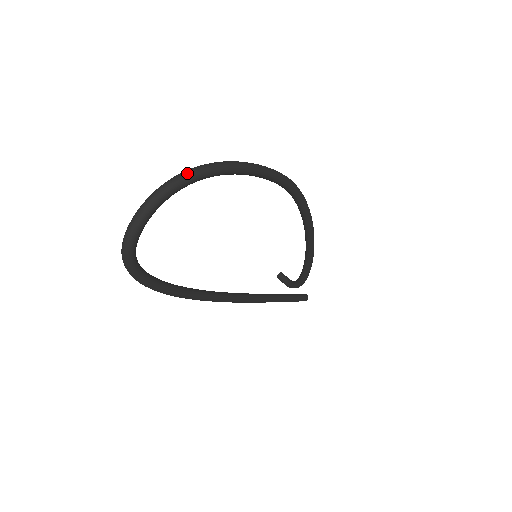
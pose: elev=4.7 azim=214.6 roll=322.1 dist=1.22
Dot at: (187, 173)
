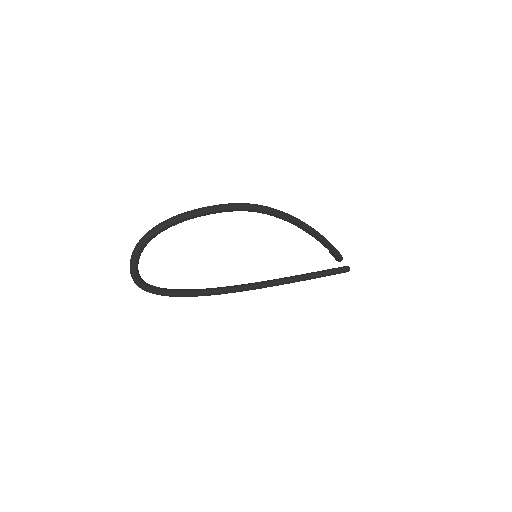
Dot at: (147, 233)
